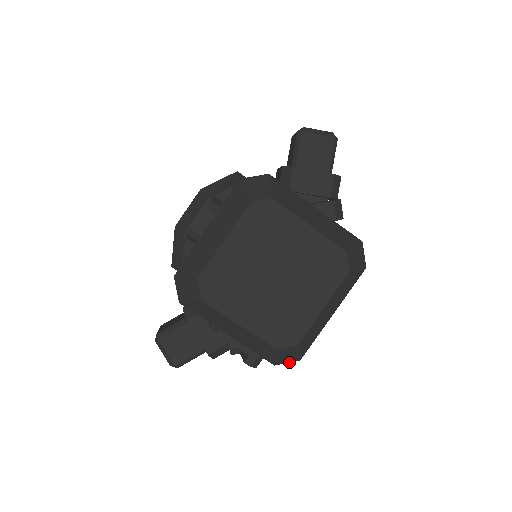
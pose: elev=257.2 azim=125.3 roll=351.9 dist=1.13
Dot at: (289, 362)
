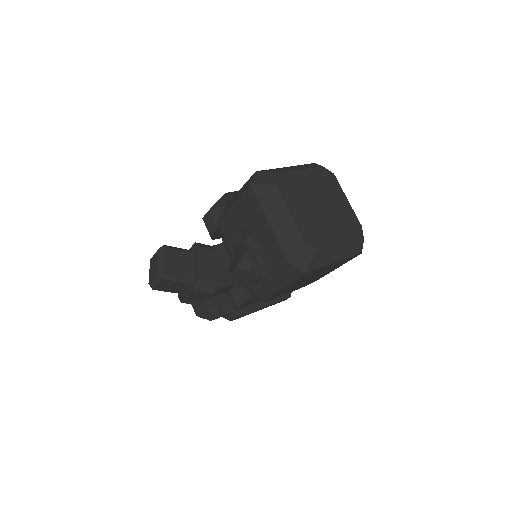
Dot at: (298, 268)
